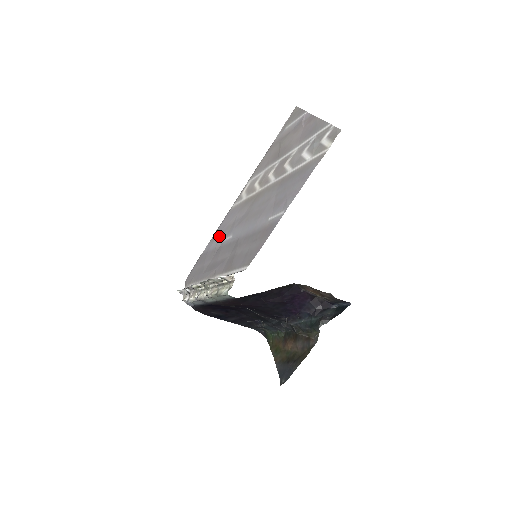
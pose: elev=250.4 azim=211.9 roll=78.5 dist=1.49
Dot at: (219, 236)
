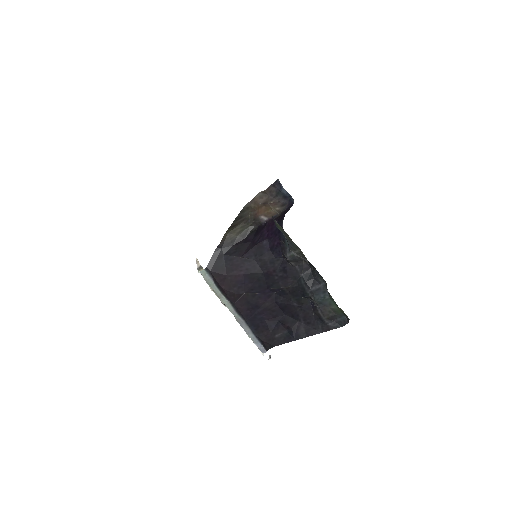
Dot at: occluded
